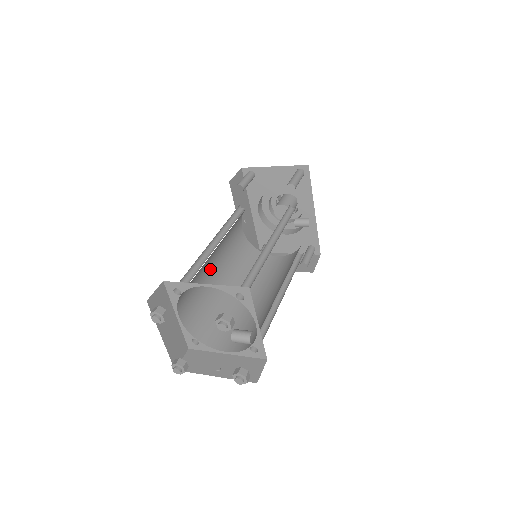
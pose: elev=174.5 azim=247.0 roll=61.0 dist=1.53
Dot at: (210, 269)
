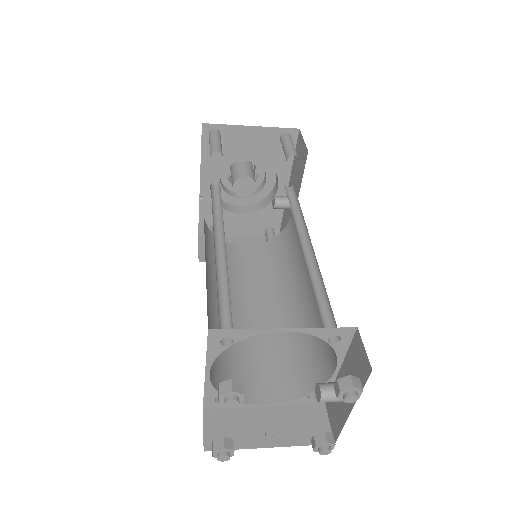
Dot at: occluded
